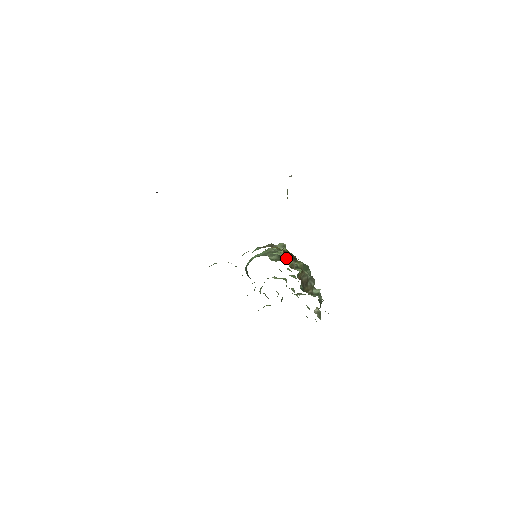
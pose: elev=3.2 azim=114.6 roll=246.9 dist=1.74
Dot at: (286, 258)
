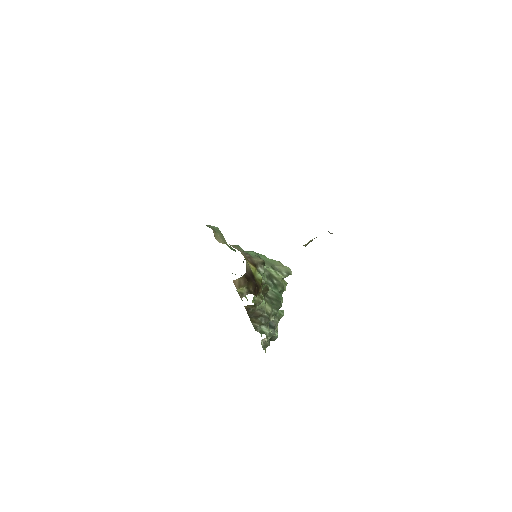
Dot at: (240, 284)
